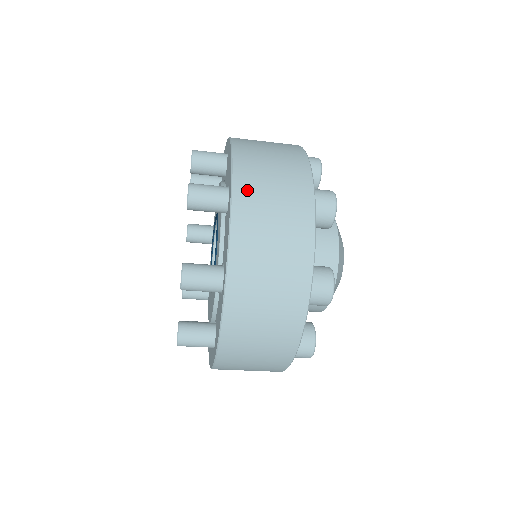
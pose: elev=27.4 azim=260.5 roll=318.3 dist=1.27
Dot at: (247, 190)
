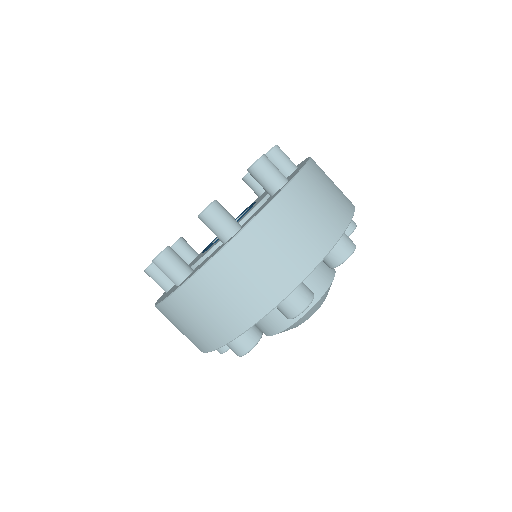
Dot at: occluded
